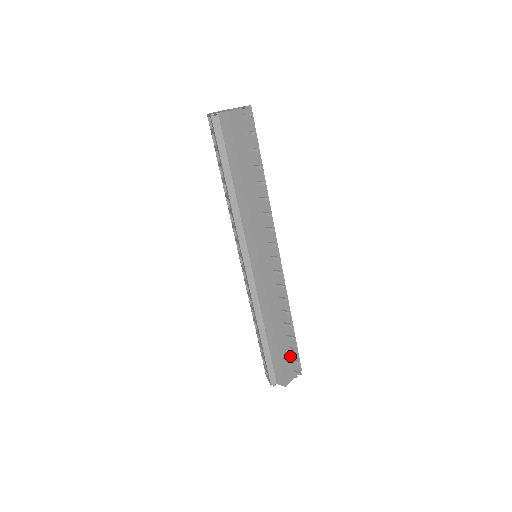
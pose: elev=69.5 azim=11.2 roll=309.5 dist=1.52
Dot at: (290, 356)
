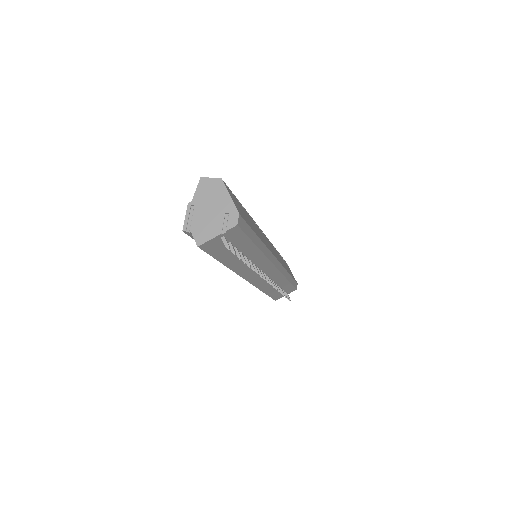
Dot at: occluded
